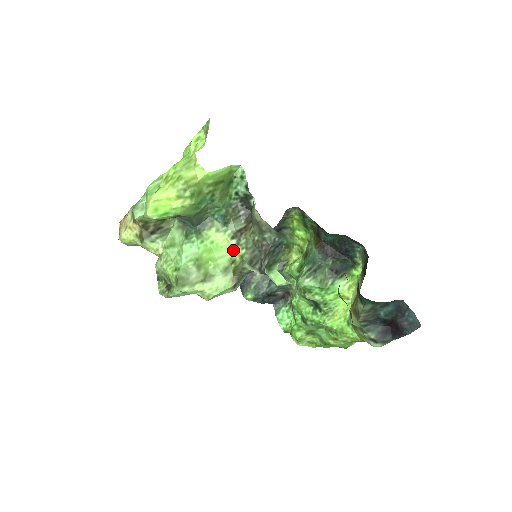
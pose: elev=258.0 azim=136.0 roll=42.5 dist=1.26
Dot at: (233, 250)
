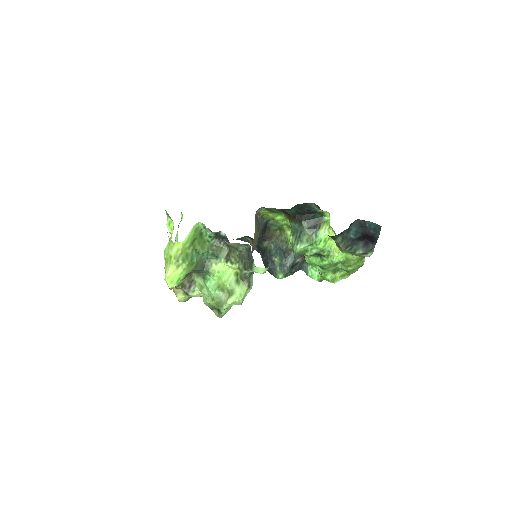
Dot at: (232, 268)
